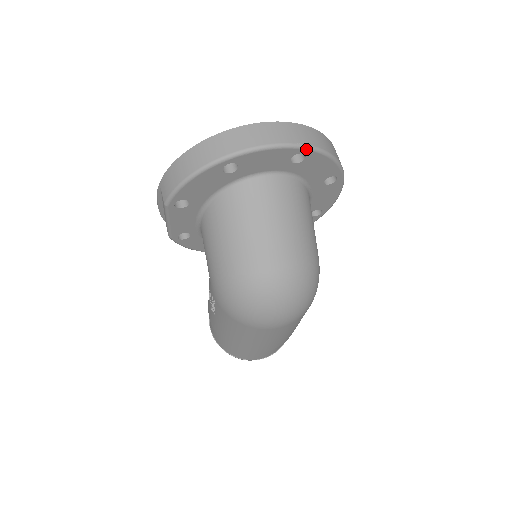
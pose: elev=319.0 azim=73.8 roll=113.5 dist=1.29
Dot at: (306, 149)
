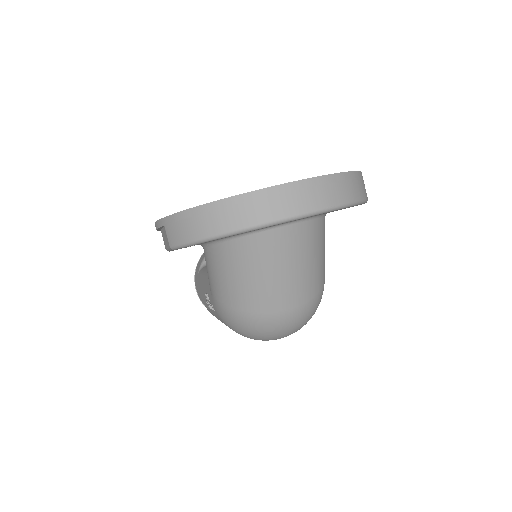
Dot at: (339, 209)
